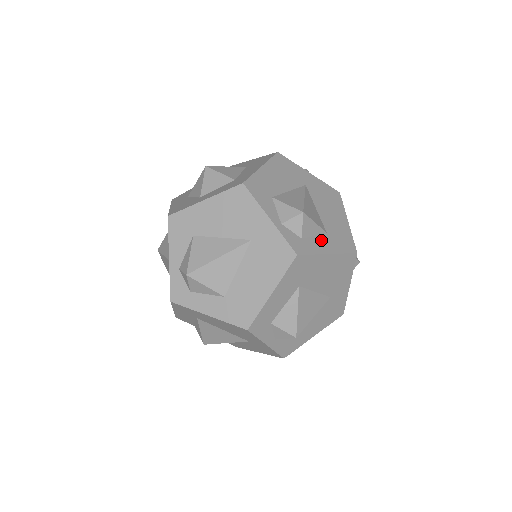
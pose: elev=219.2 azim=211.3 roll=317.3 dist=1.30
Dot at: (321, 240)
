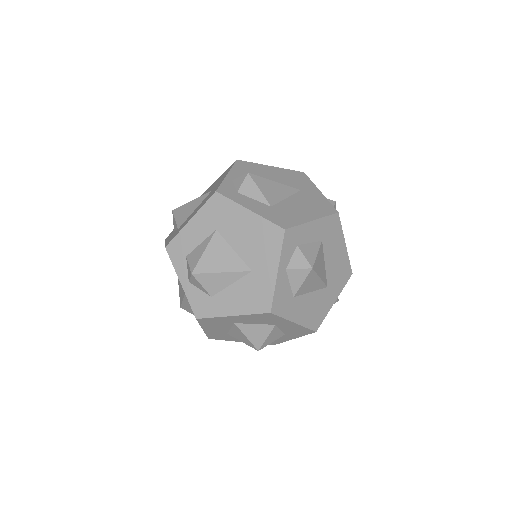
Dot at: (256, 204)
